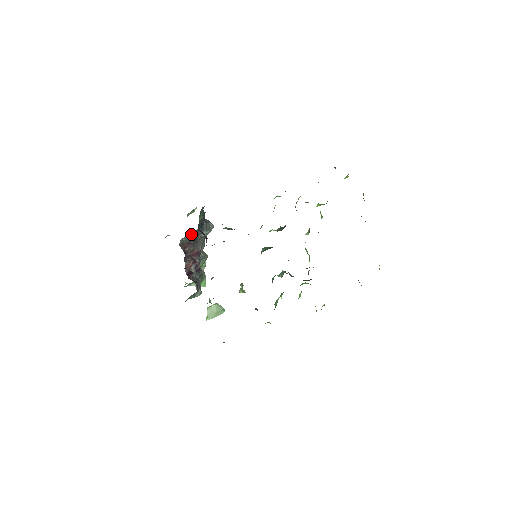
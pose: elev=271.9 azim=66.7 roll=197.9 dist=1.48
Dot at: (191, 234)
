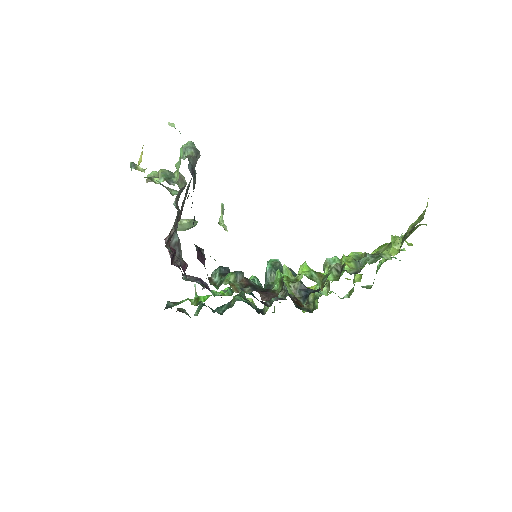
Dot at: occluded
